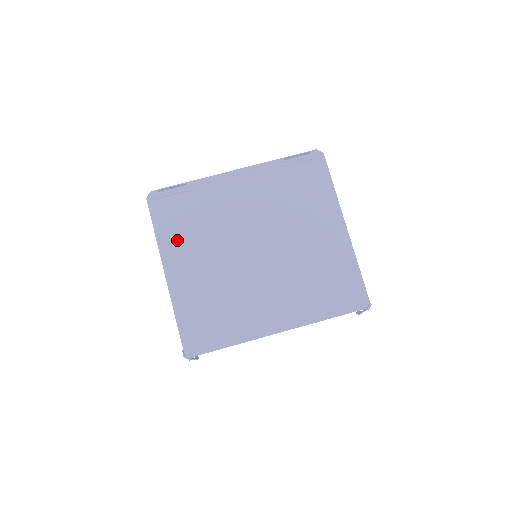
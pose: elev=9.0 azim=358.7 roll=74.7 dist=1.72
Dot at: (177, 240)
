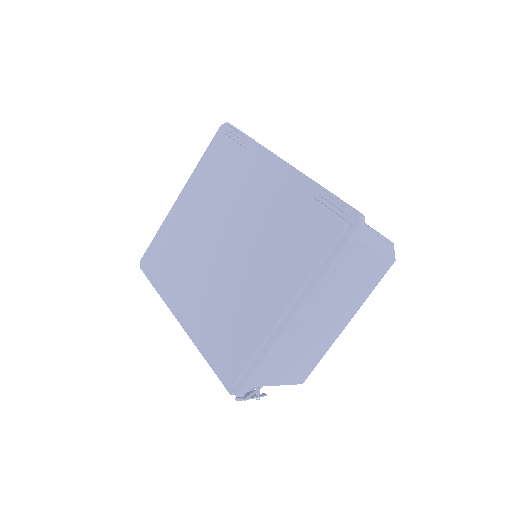
Dot at: (201, 179)
